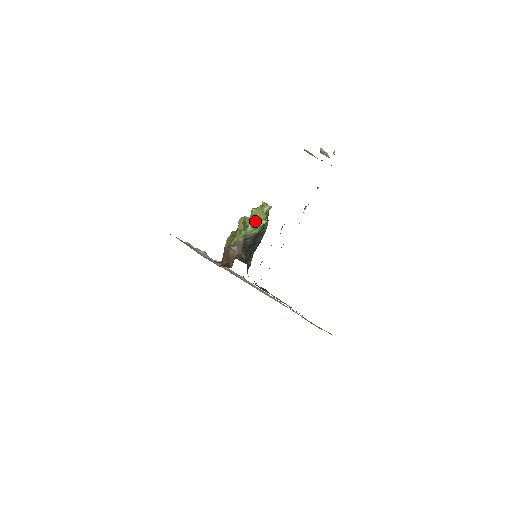
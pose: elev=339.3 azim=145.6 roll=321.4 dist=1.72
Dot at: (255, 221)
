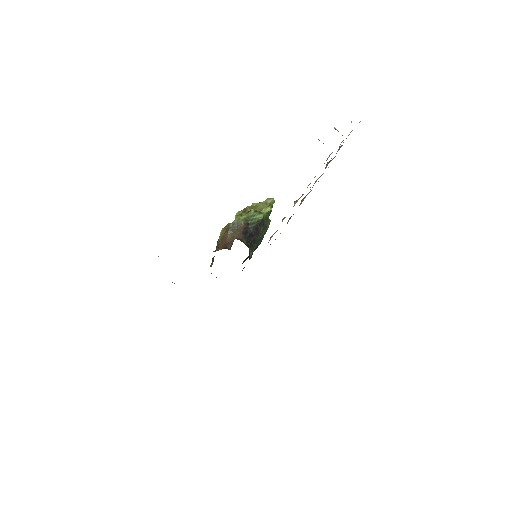
Dot at: (258, 209)
